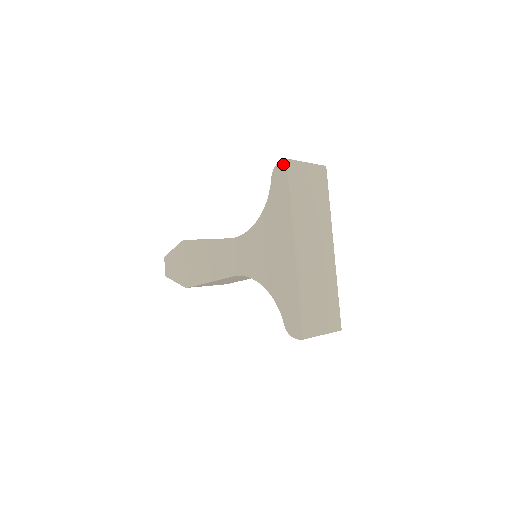
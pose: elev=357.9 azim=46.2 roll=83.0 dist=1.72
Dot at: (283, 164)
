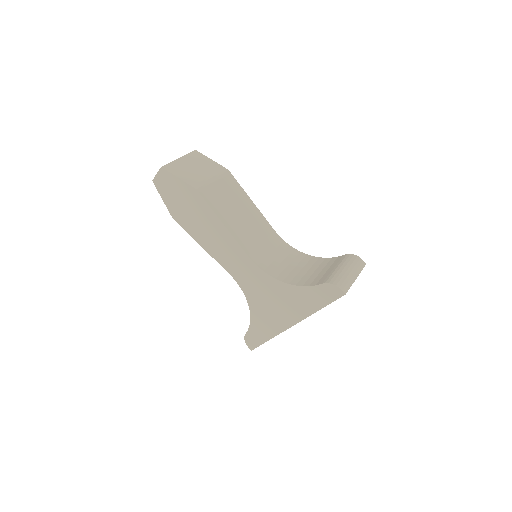
Dot at: (340, 293)
